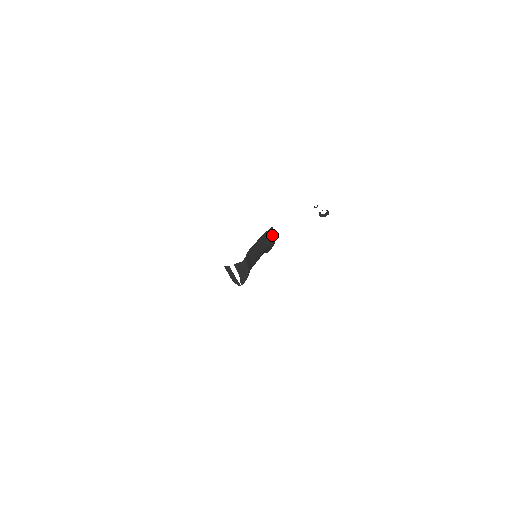
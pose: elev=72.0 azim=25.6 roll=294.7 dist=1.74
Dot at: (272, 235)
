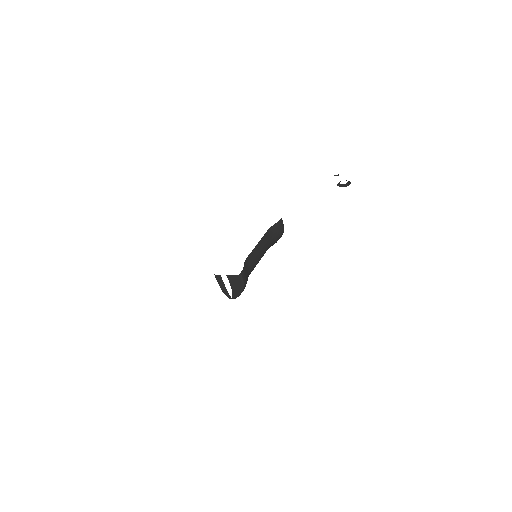
Dot at: (280, 229)
